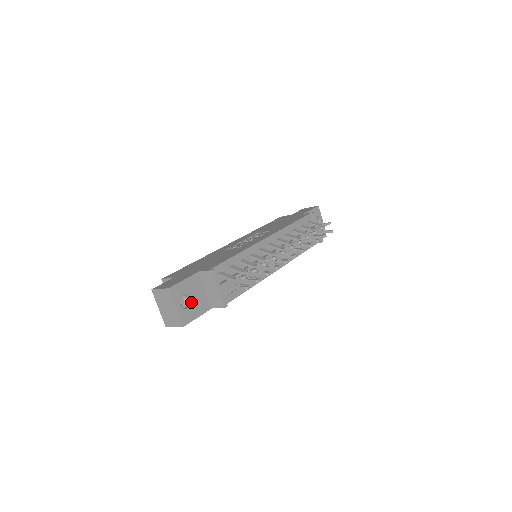
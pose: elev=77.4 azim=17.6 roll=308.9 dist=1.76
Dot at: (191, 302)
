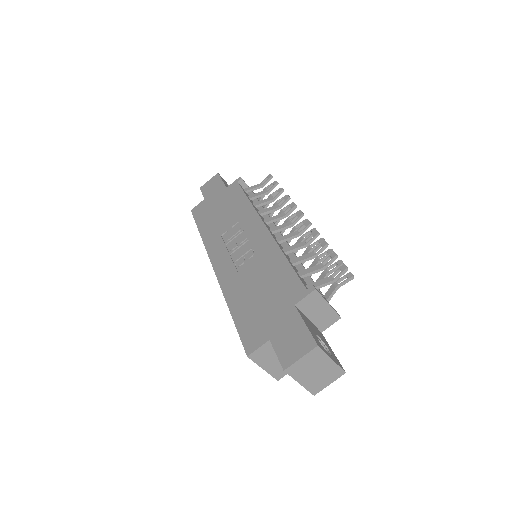
Dot at: (321, 342)
